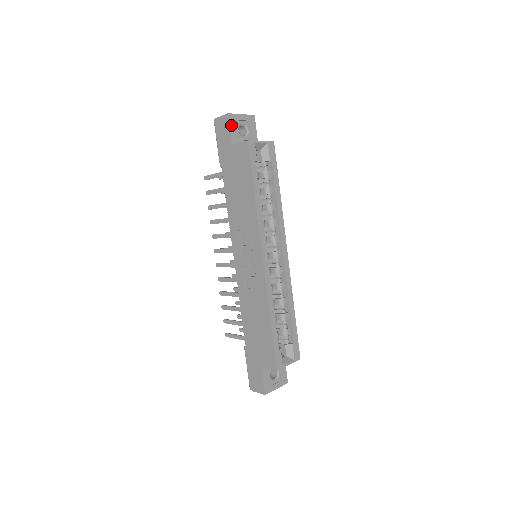
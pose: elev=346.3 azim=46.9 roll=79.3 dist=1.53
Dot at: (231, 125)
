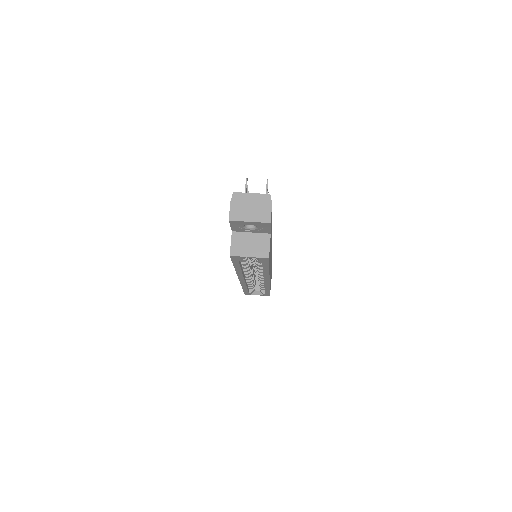
Dot at: (232, 224)
